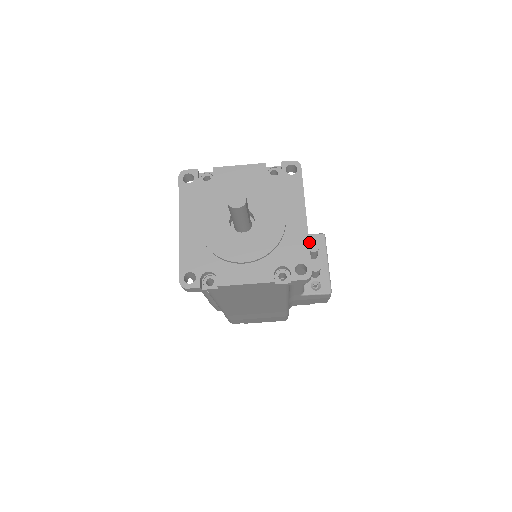
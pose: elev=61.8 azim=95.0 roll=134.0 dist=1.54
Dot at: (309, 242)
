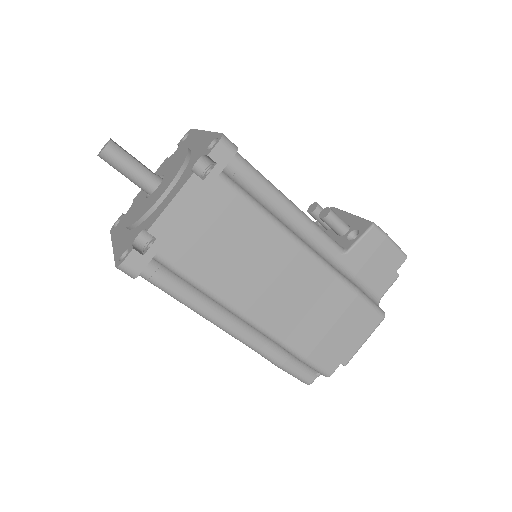
Dot at: occluded
